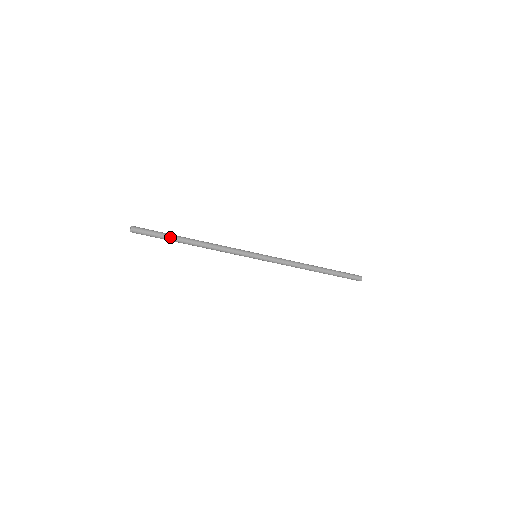
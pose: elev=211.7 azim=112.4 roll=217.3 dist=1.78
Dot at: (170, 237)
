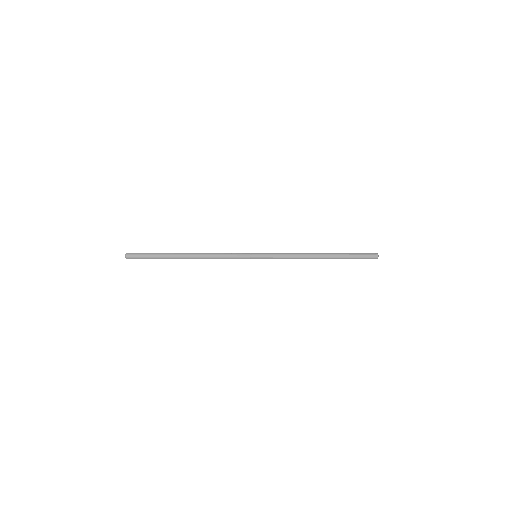
Dot at: (165, 257)
